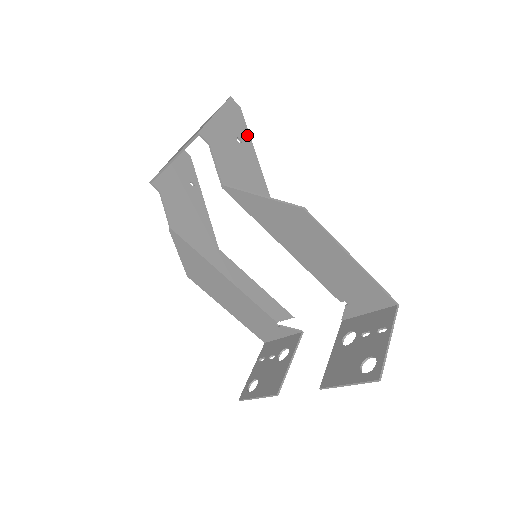
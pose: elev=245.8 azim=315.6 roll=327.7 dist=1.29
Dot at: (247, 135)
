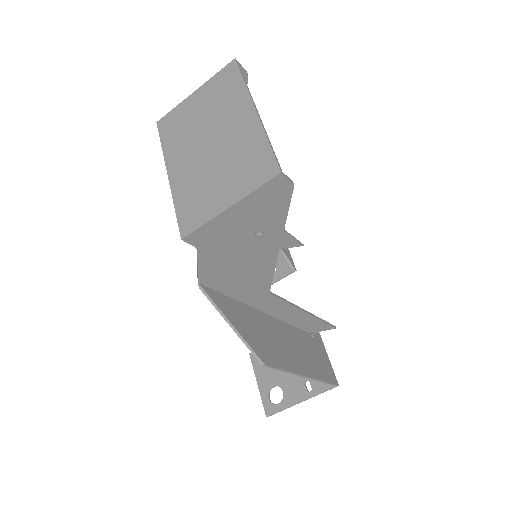
Dot at: (280, 223)
